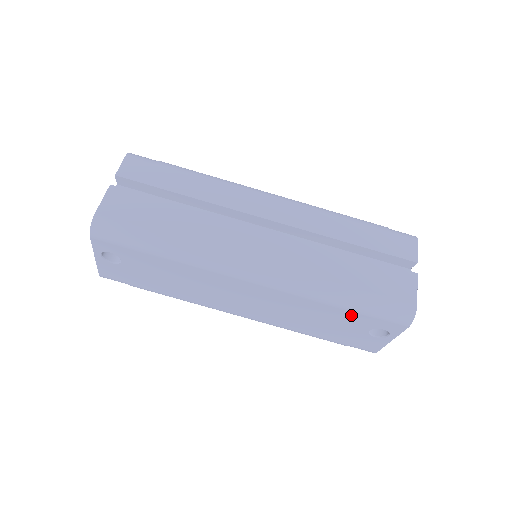
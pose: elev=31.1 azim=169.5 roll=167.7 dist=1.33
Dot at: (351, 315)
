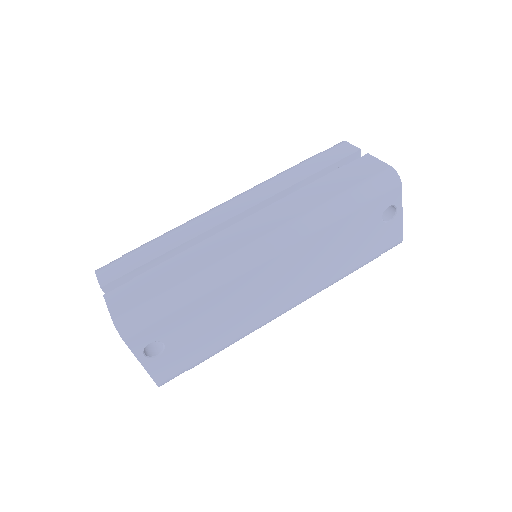
Dot at: (359, 215)
